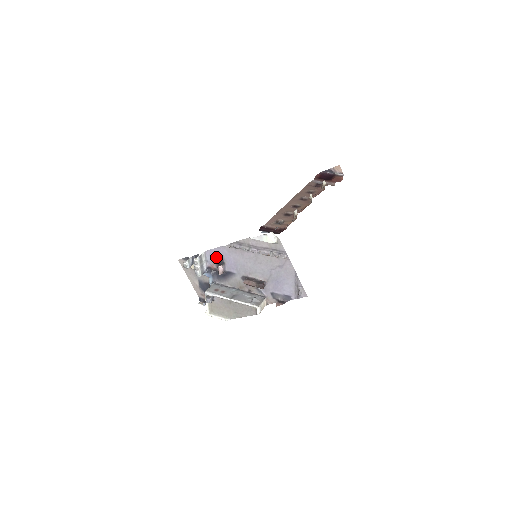
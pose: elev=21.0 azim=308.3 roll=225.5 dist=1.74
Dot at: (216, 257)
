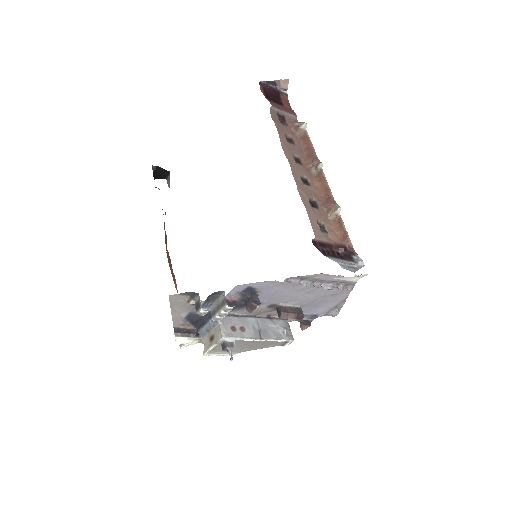
Dot at: (248, 290)
